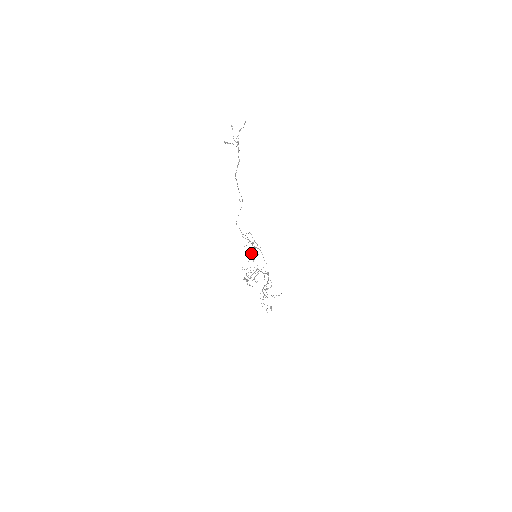
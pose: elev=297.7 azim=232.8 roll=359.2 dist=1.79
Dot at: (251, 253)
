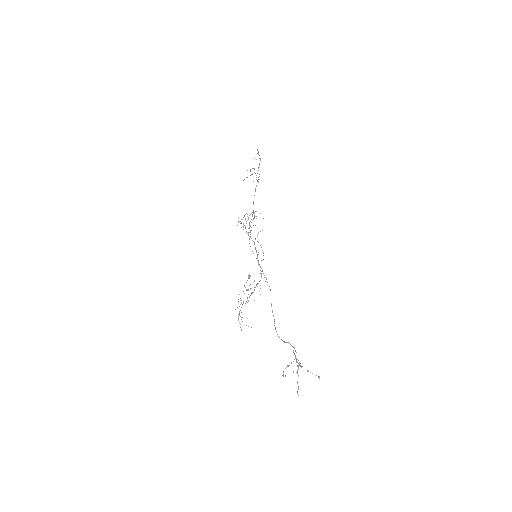
Dot at: occluded
